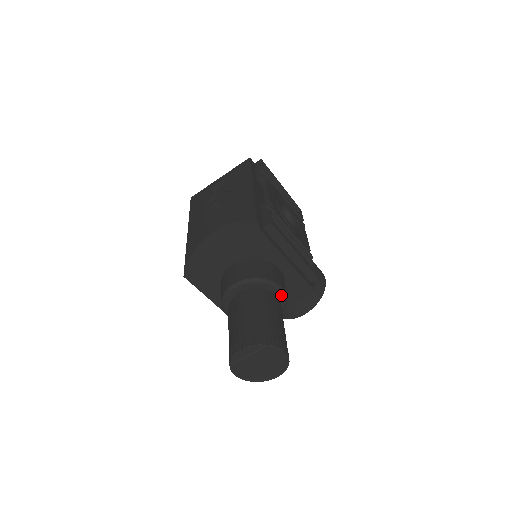
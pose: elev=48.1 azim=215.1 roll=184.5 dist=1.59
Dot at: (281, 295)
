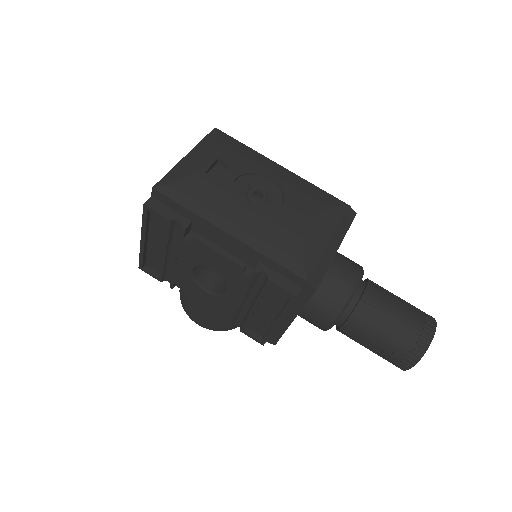
Dot at: occluded
